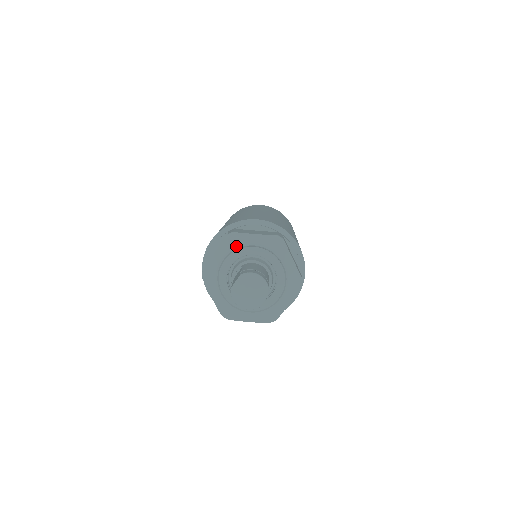
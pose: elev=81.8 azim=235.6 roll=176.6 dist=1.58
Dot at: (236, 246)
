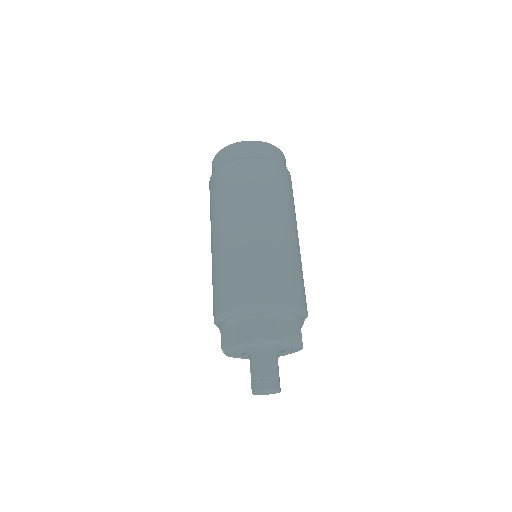
Dot at: (234, 351)
